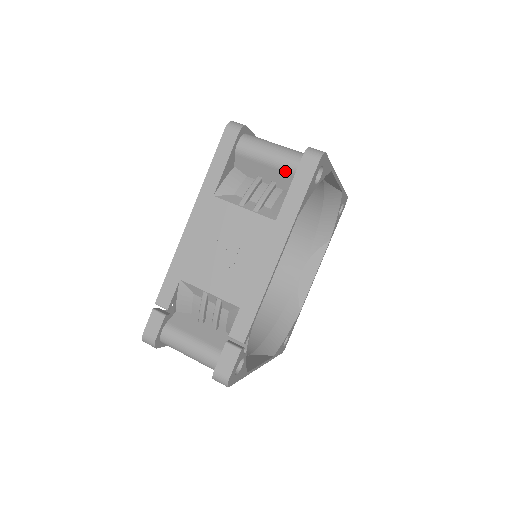
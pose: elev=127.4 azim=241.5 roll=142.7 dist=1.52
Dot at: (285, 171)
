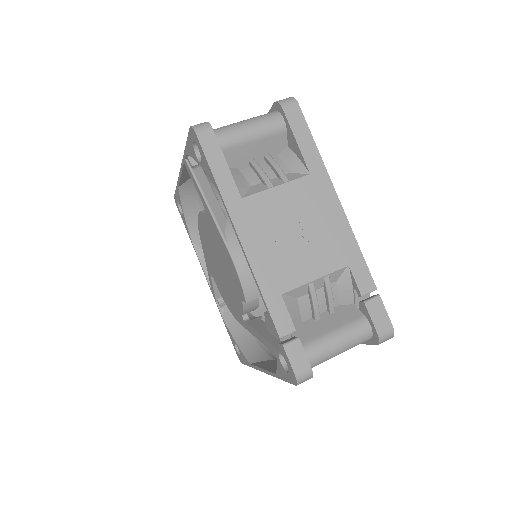
Dot at: (275, 134)
